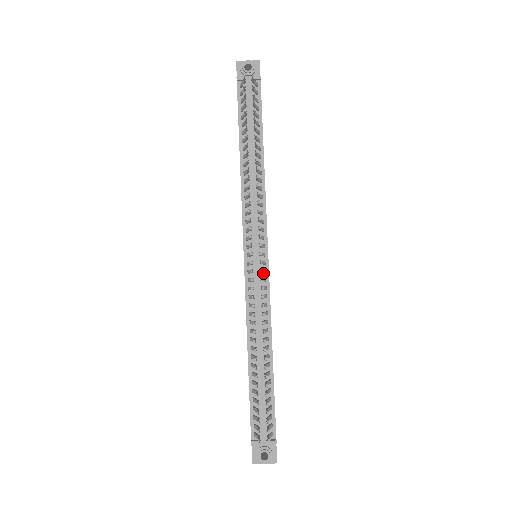
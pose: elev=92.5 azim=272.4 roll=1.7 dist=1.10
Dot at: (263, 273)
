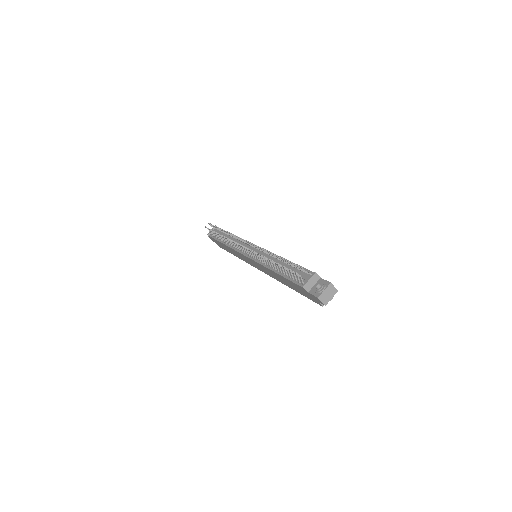
Dot at: (258, 250)
